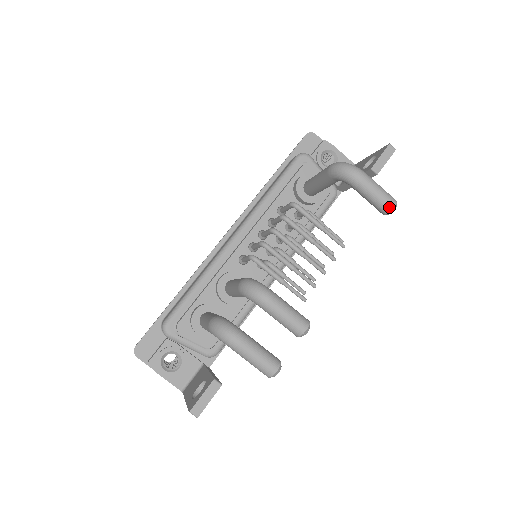
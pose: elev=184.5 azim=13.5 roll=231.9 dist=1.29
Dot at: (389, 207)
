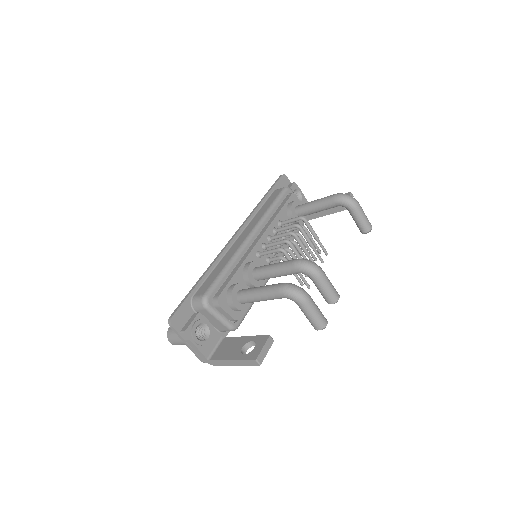
Dot at: (370, 228)
